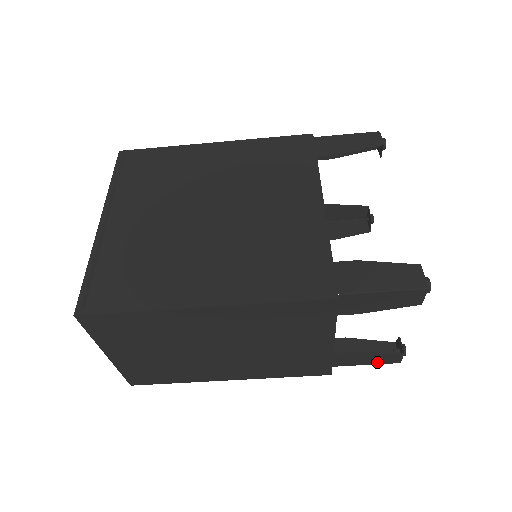
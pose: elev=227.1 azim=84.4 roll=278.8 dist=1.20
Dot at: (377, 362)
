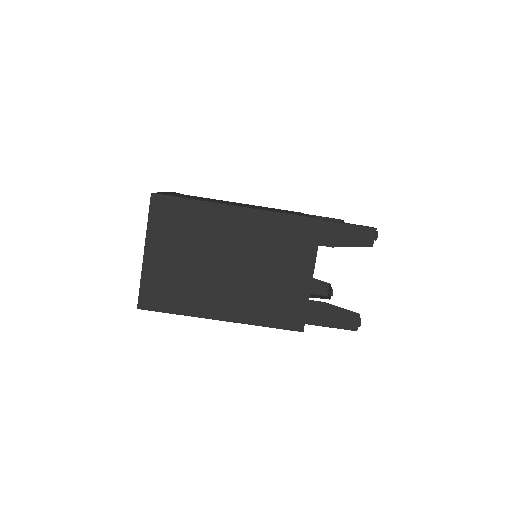
Dot at: (339, 325)
